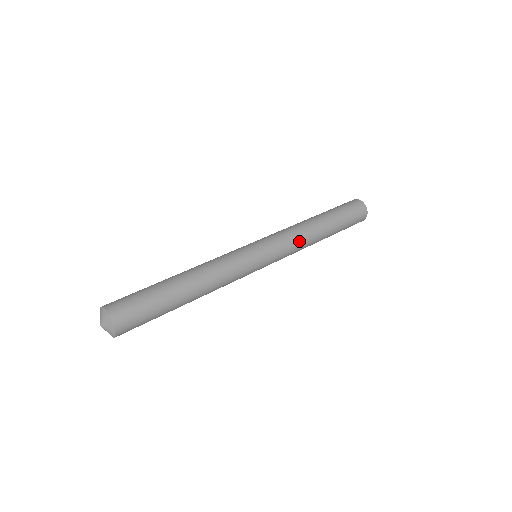
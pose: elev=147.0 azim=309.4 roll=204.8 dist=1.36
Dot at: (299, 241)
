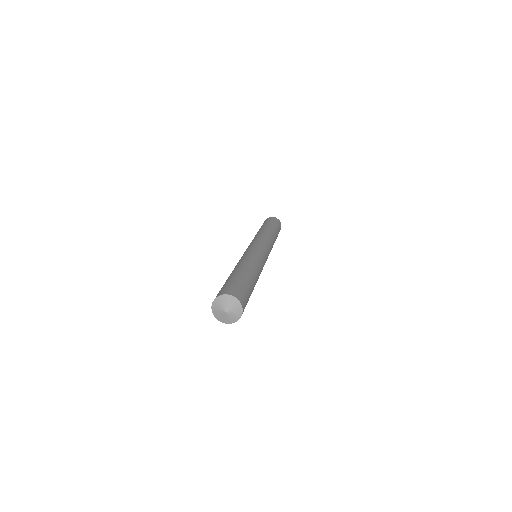
Dot at: (272, 247)
